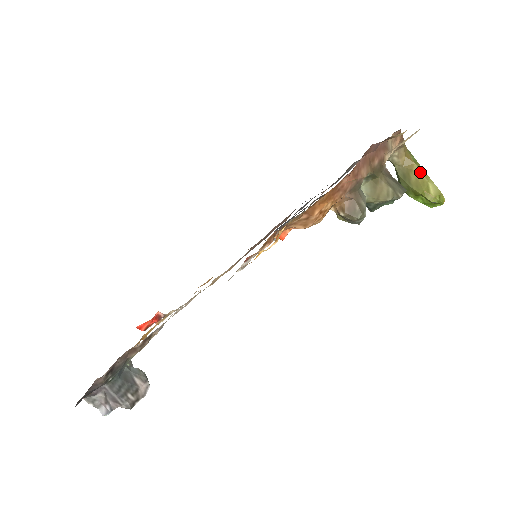
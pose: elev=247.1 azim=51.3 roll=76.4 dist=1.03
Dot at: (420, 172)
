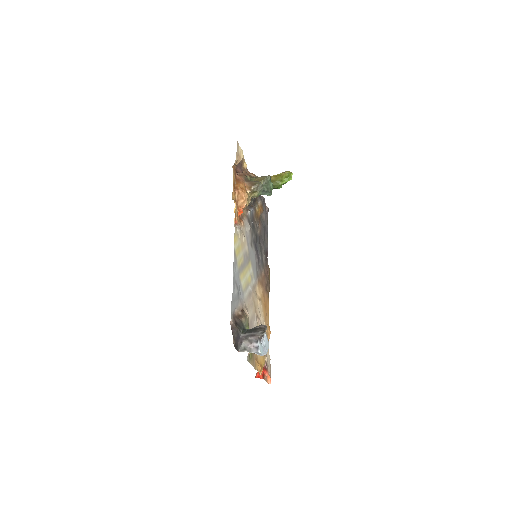
Dot at: (273, 176)
